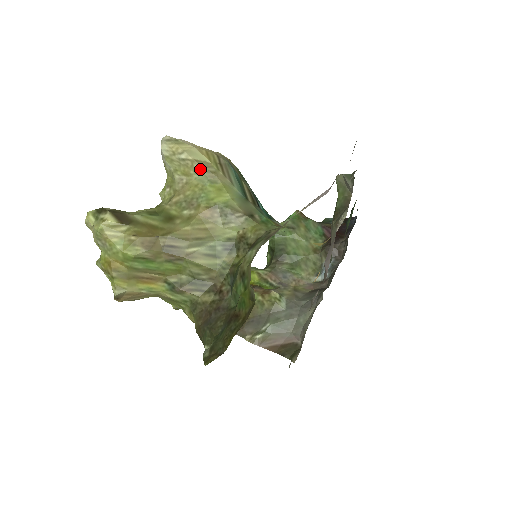
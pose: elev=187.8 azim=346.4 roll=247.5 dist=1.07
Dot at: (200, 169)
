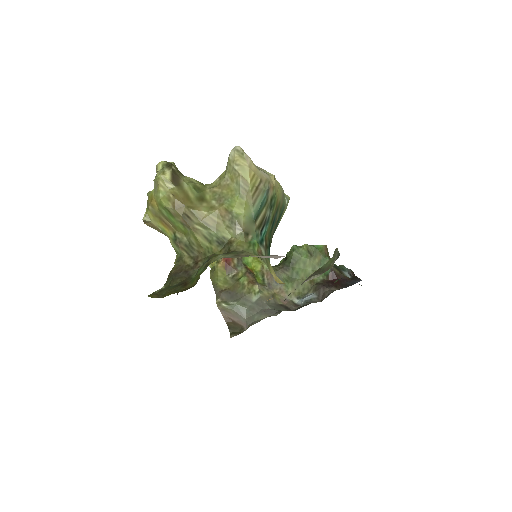
Dot at: (240, 183)
